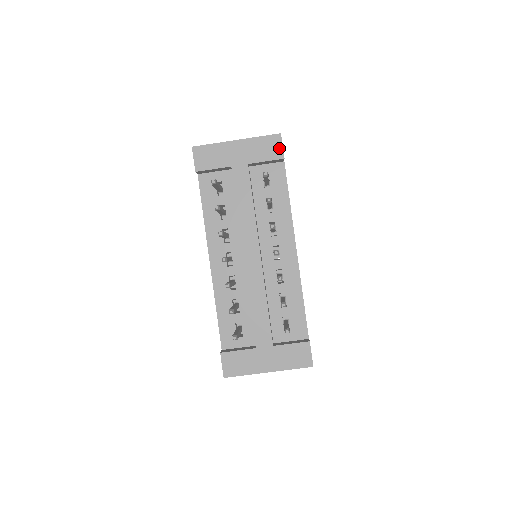
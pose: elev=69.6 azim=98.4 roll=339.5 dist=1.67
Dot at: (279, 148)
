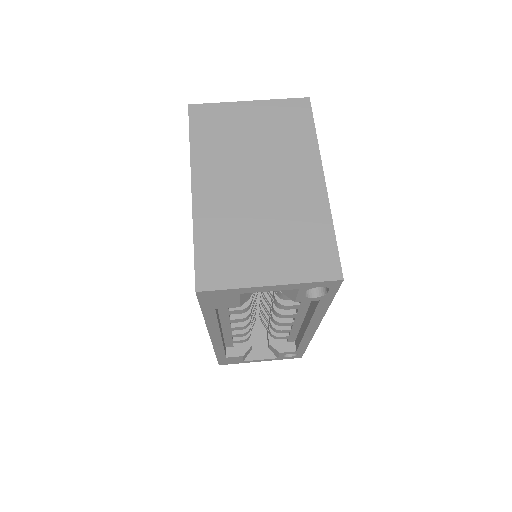
Dot at: occluded
